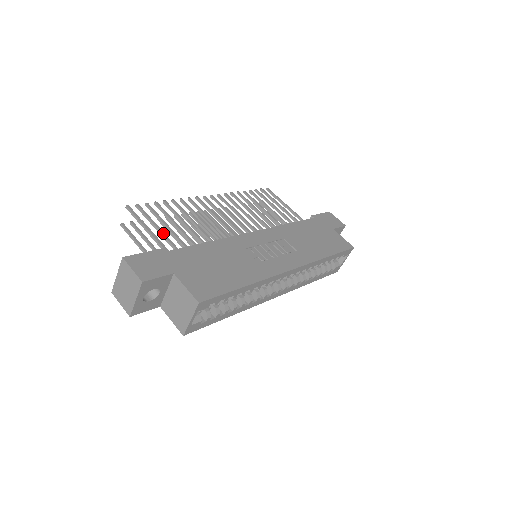
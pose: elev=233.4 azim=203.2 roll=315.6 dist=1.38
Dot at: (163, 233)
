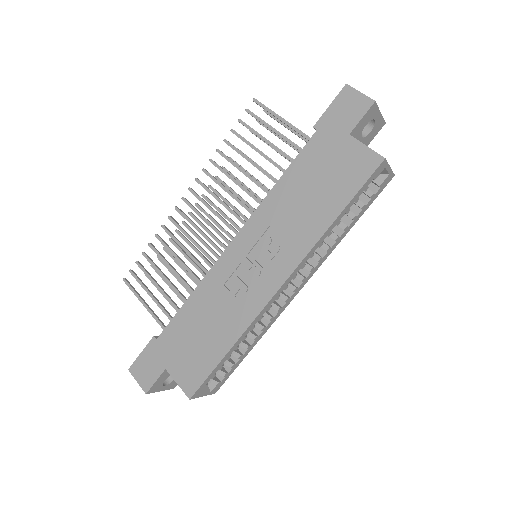
Dot at: (155, 301)
